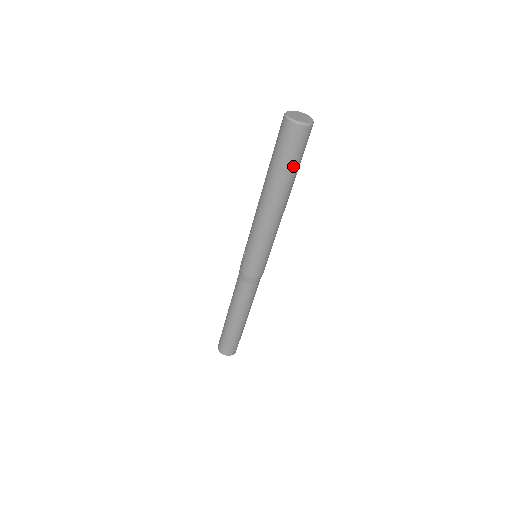
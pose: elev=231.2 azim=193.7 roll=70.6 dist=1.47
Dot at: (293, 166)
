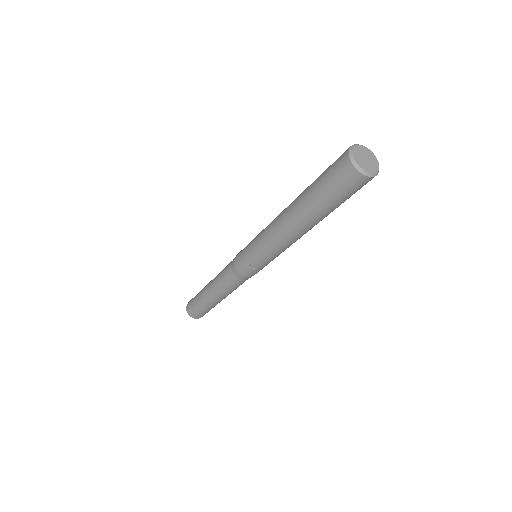
Dot at: occluded
